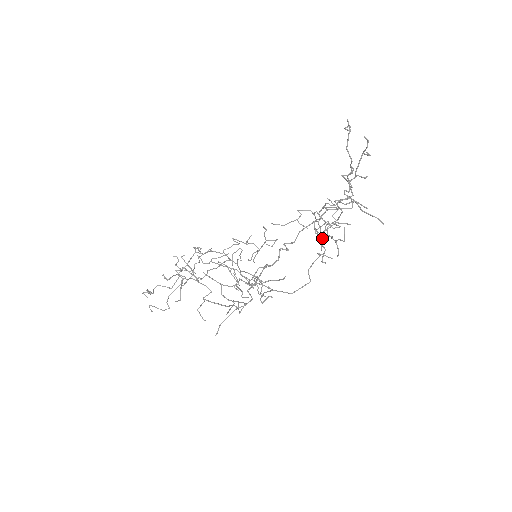
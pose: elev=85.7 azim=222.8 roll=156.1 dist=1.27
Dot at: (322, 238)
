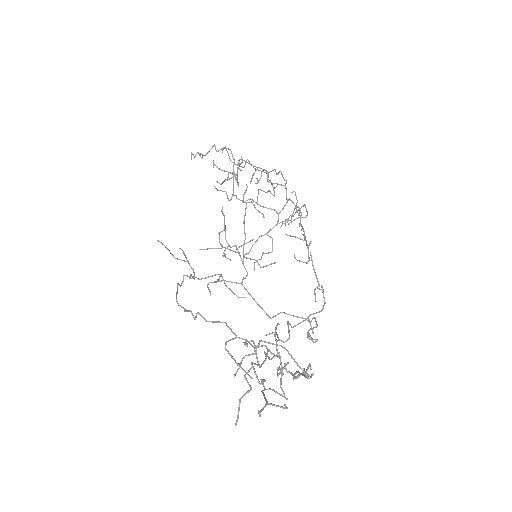
Dot at: (276, 333)
